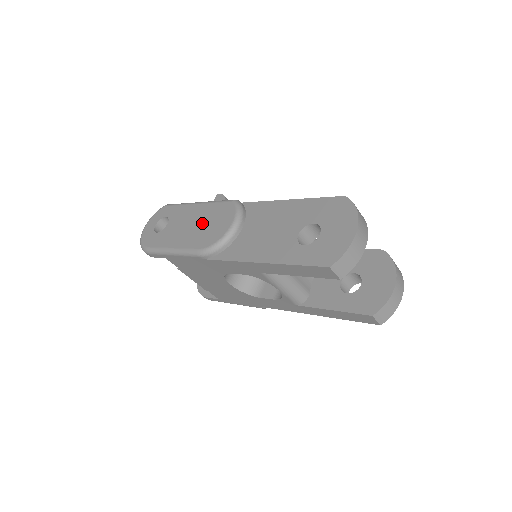
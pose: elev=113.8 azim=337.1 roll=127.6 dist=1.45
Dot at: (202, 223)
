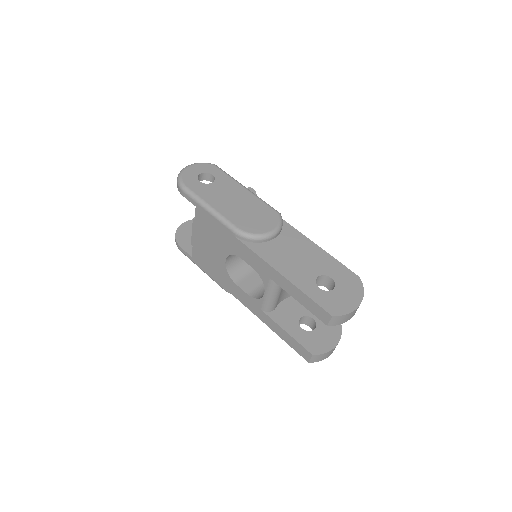
Dot at: (246, 208)
